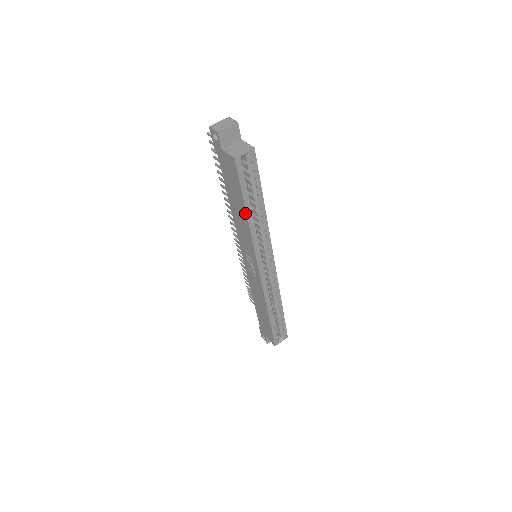
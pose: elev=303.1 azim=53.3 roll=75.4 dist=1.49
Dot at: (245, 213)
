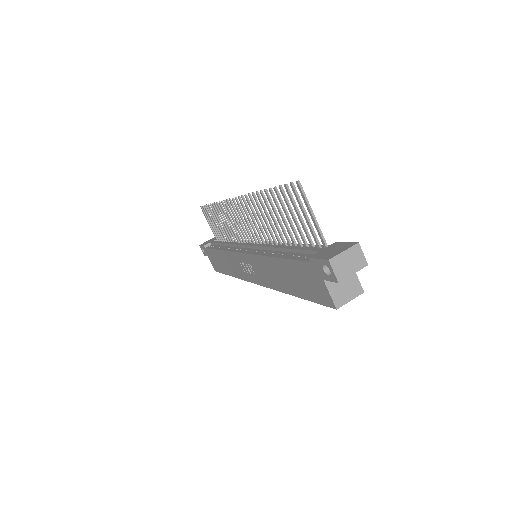
Dot at: (292, 293)
